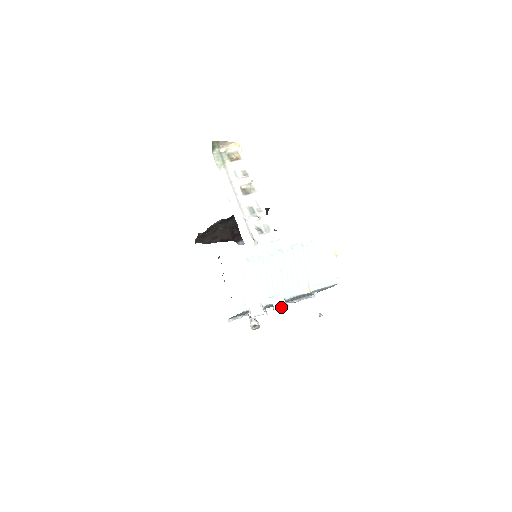
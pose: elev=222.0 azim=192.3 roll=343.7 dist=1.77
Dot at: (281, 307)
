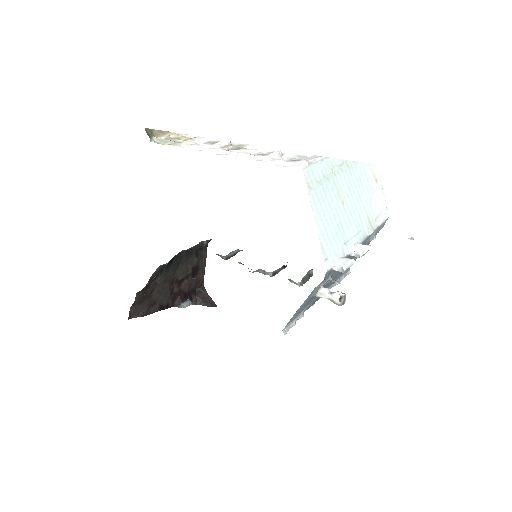
Dot at: (364, 250)
